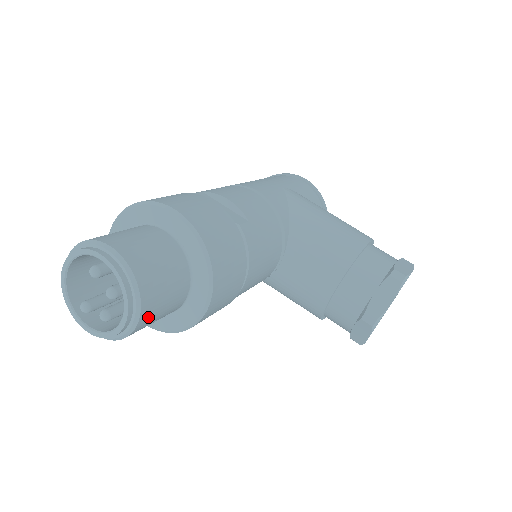
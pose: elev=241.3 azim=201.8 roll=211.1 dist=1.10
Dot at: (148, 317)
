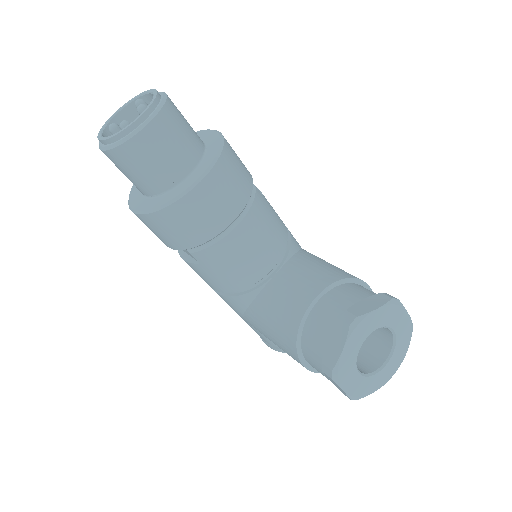
Dot at: (154, 136)
